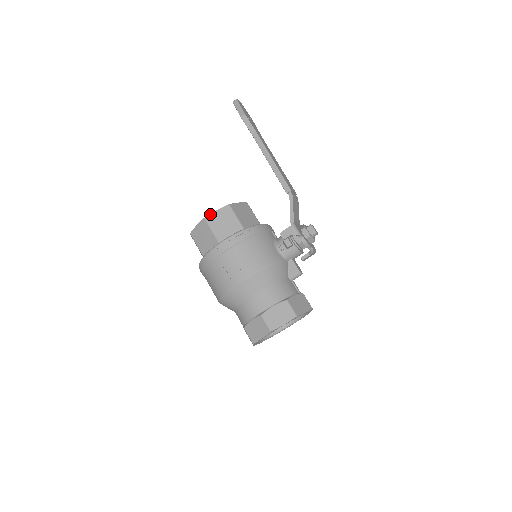
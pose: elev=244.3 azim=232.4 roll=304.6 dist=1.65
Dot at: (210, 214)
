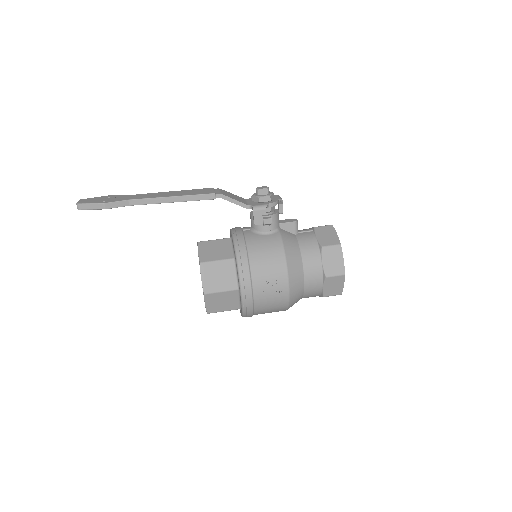
Dot at: (202, 287)
